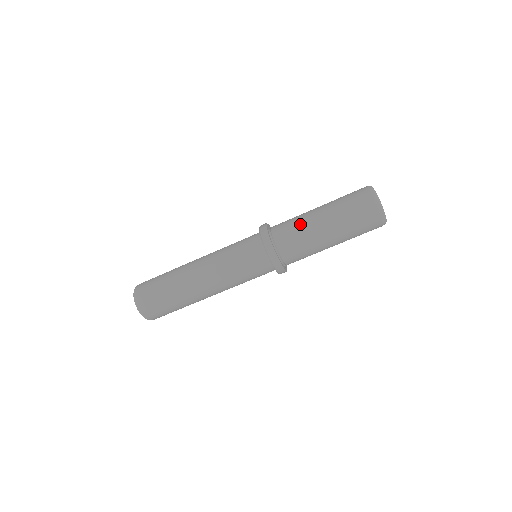
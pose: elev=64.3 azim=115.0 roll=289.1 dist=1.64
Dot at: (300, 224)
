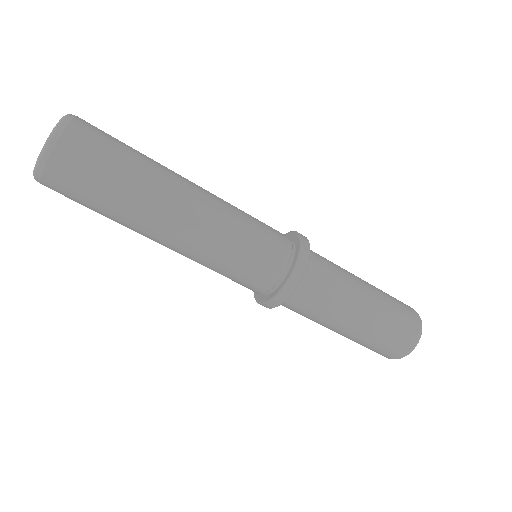
Dot at: (343, 279)
